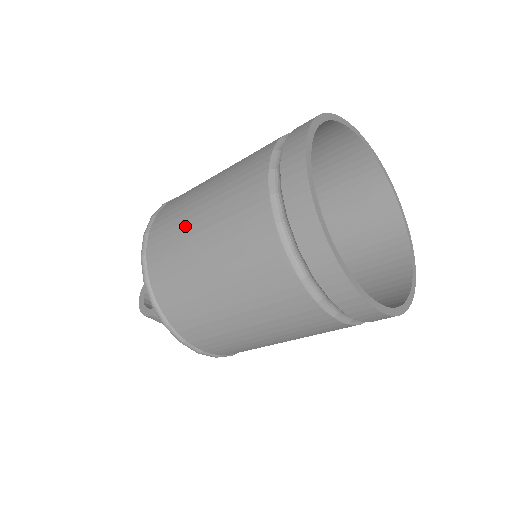
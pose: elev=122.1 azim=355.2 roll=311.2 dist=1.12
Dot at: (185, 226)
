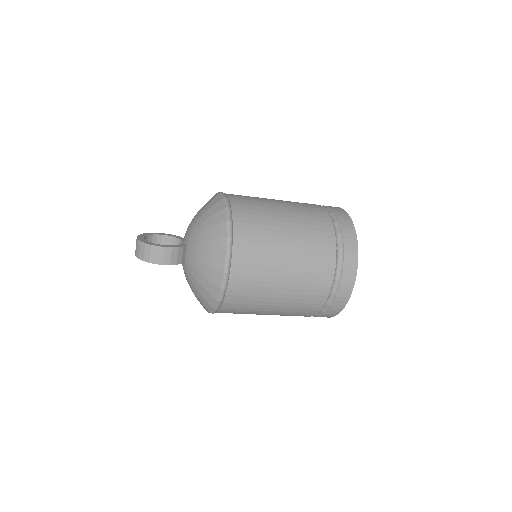
Dot at: (266, 201)
